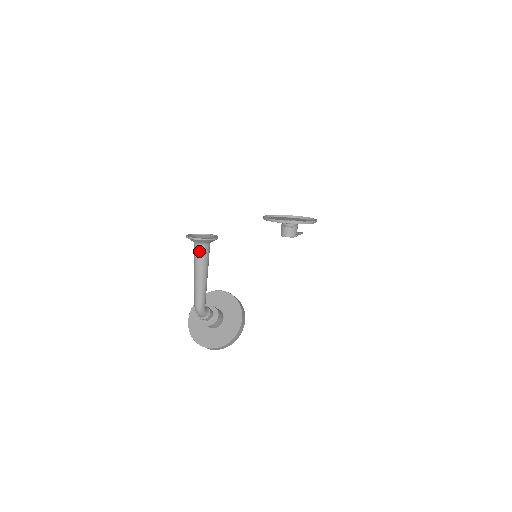
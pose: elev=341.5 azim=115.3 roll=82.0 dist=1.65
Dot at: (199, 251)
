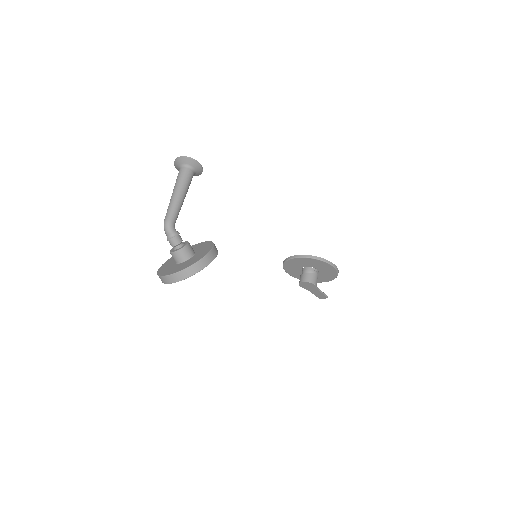
Dot at: (181, 172)
